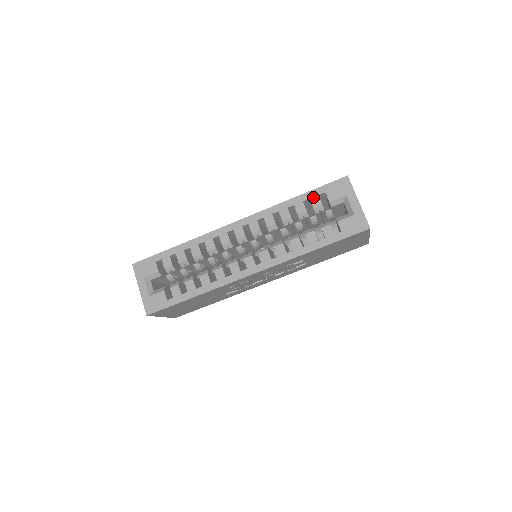
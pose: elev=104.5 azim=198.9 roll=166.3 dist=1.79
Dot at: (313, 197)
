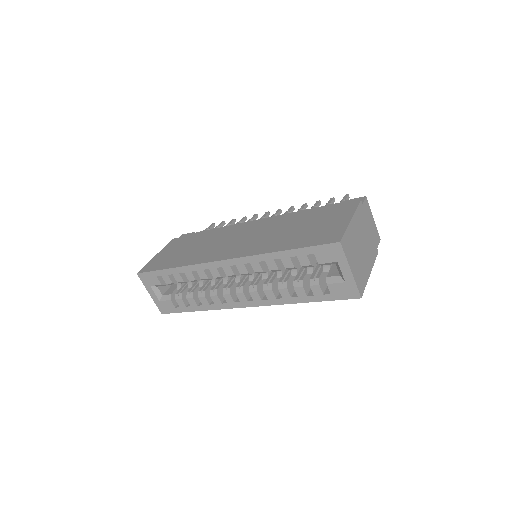
Dot at: (301, 256)
